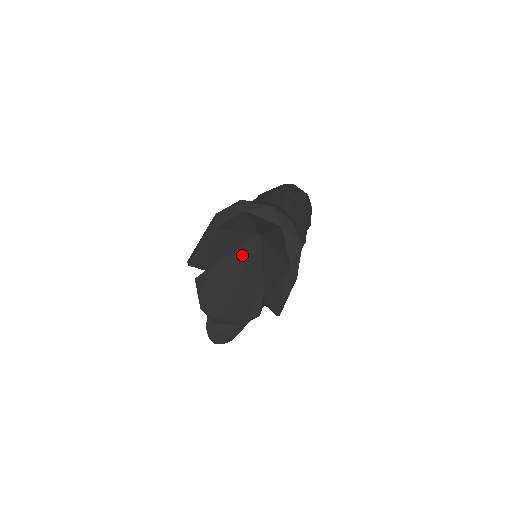
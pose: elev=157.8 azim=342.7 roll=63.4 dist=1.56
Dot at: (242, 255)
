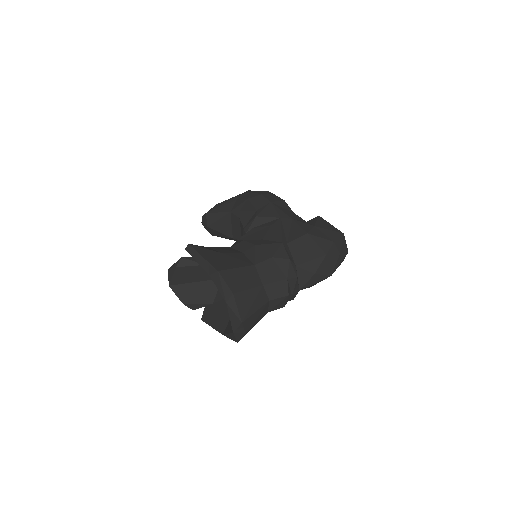
Dot at: occluded
